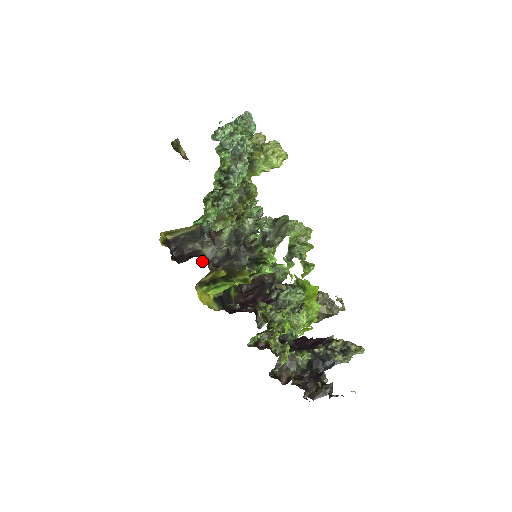
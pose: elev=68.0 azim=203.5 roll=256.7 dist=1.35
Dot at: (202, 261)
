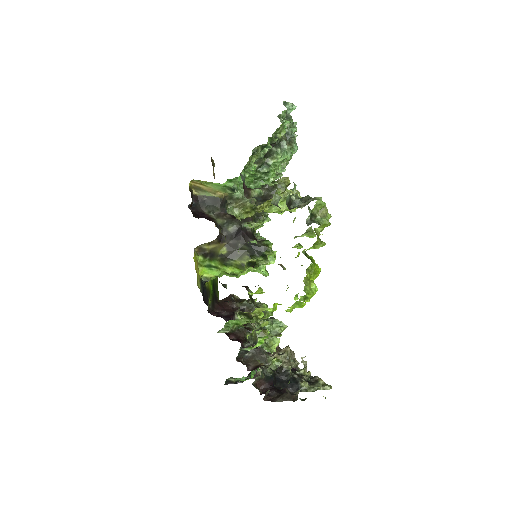
Dot at: occluded
